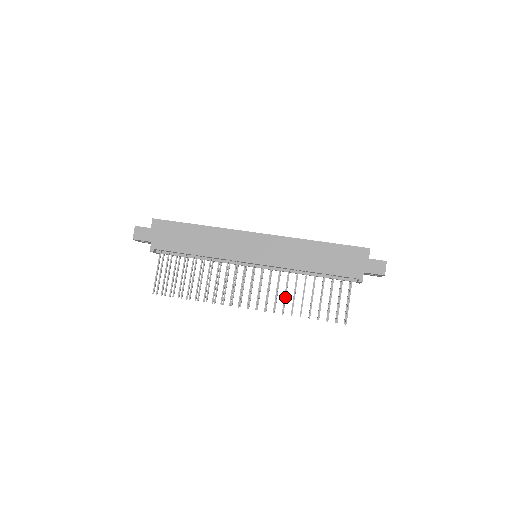
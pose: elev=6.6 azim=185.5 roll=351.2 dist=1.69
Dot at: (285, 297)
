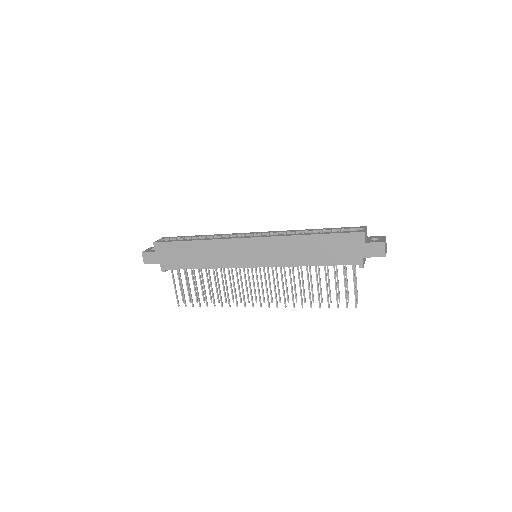
Dot at: (292, 292)
